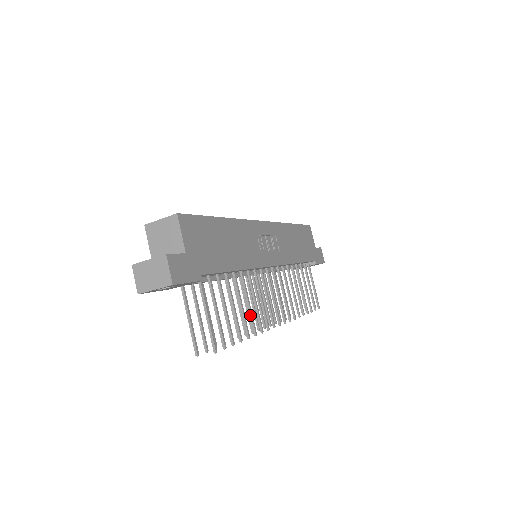
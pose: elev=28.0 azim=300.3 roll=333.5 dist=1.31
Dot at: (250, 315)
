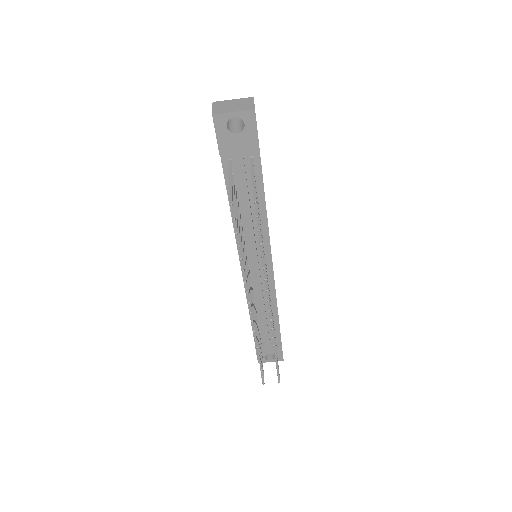
Dot at: occluded
